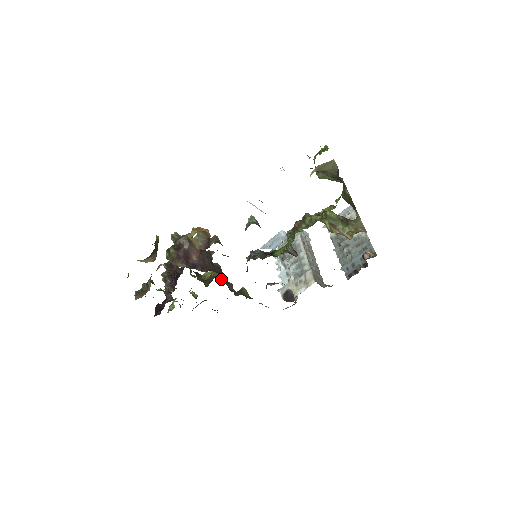
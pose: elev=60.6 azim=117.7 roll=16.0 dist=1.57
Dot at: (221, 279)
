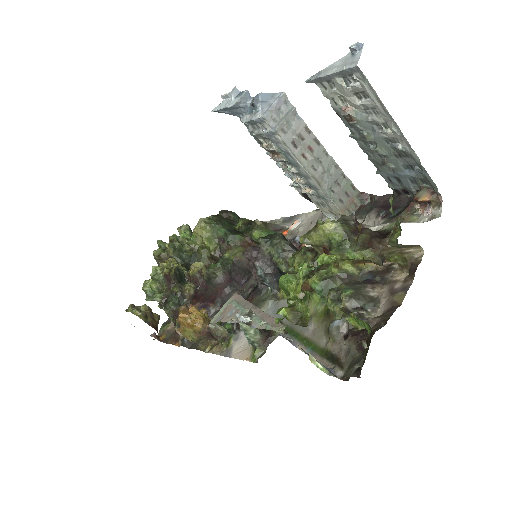
Dot at: (226, 254)
